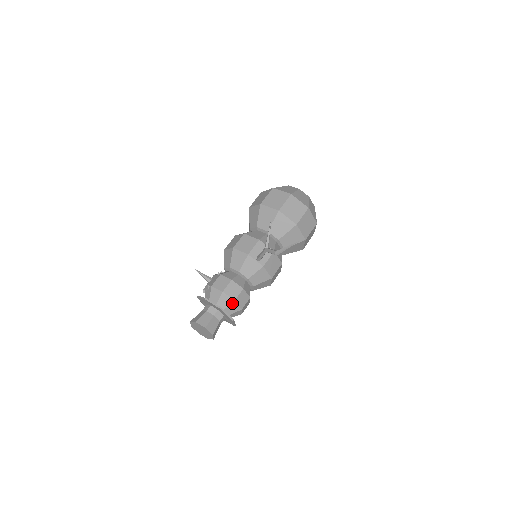
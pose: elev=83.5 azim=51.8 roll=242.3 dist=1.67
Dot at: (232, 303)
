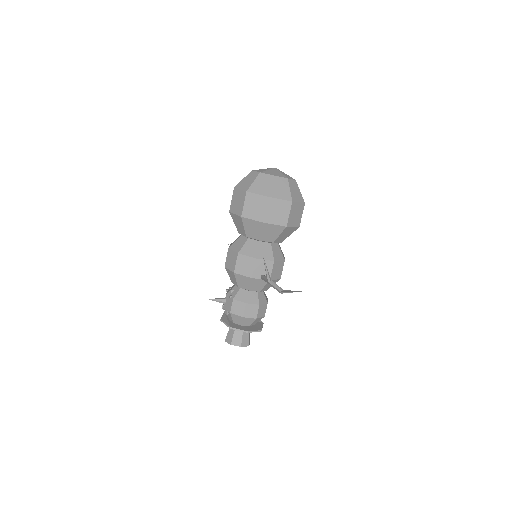
Dot at: (255, 320)
